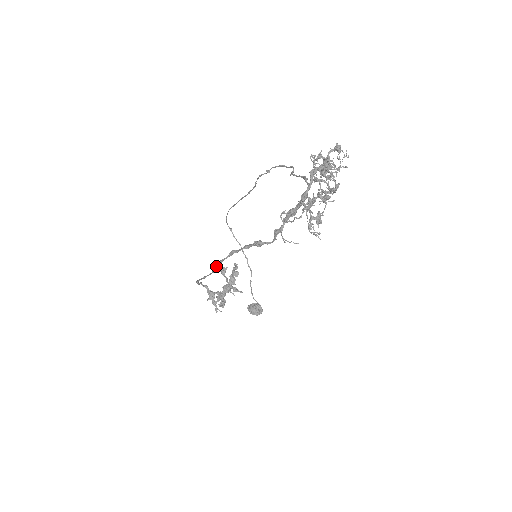
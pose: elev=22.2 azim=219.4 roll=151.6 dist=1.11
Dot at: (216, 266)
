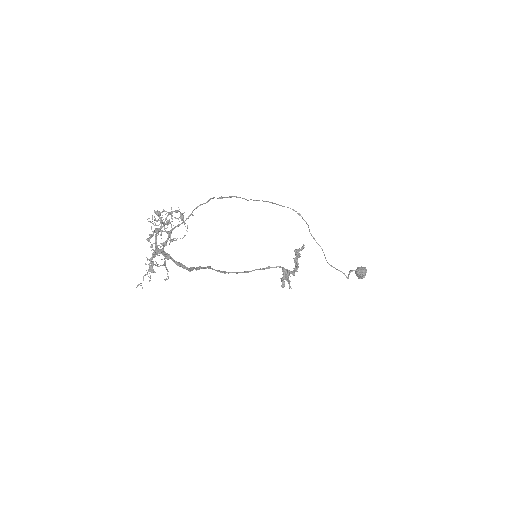
Dot at: (221, 272)
